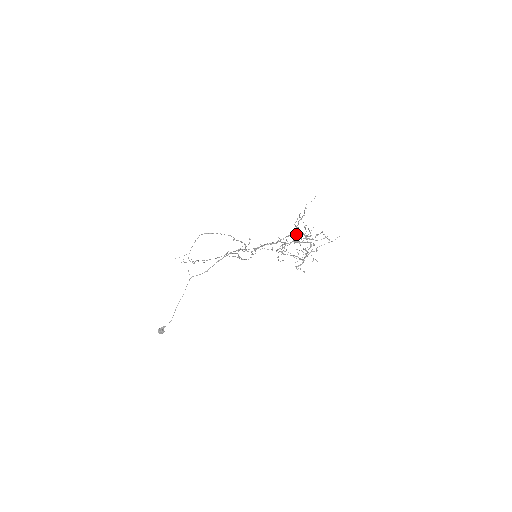
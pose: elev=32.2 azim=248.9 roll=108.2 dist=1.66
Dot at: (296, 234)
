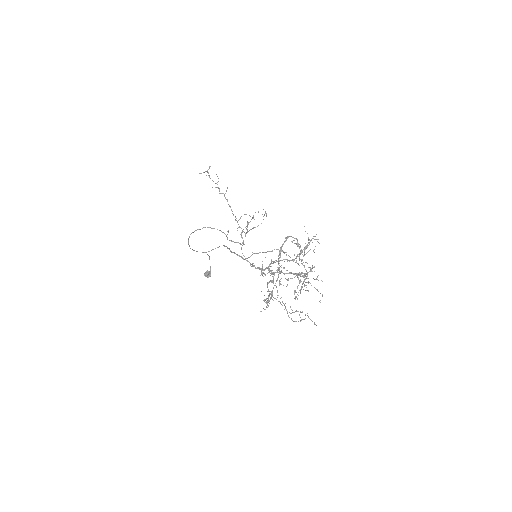
Dot at: occluded
